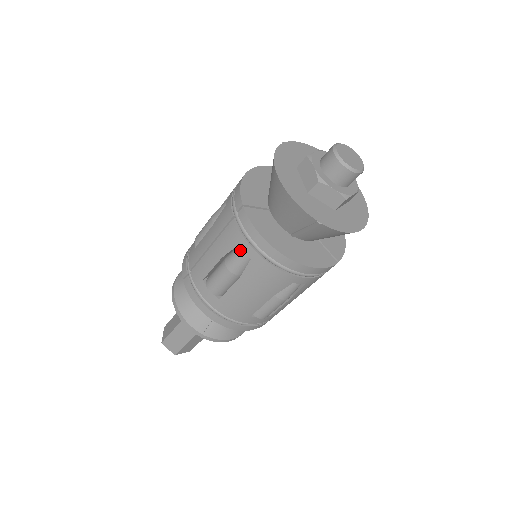
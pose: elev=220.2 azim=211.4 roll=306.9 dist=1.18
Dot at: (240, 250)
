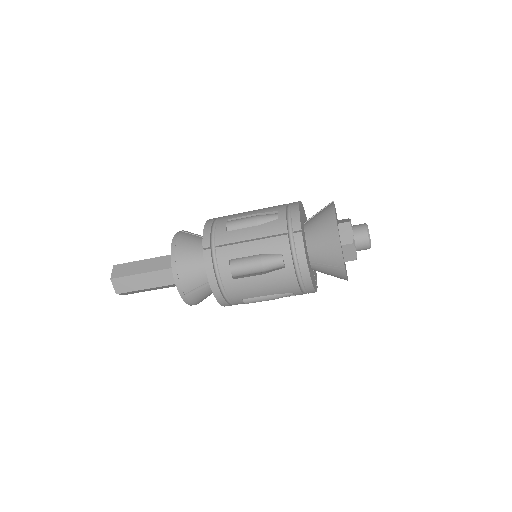
Dot at: (281, 257)
